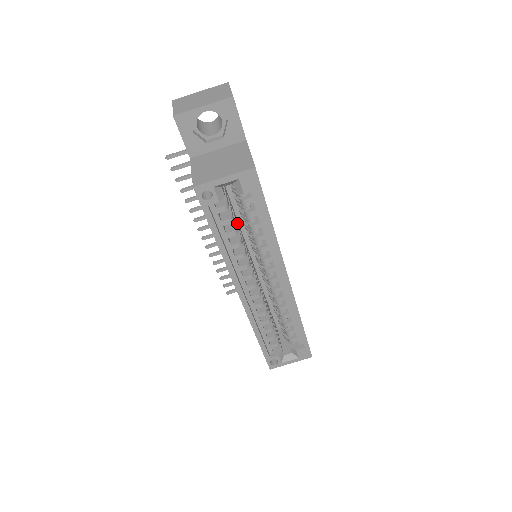
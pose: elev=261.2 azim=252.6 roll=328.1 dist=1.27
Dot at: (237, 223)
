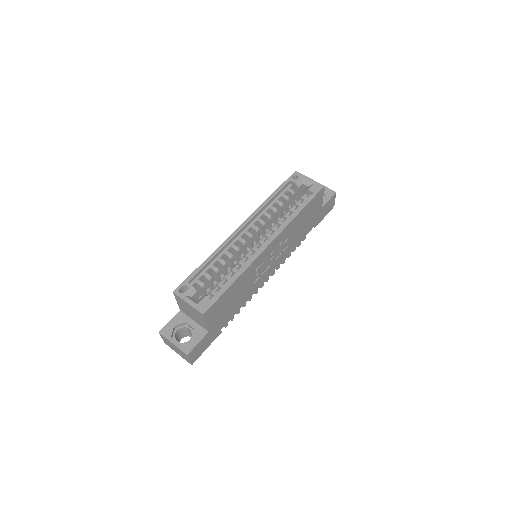
Dot at: occluded
